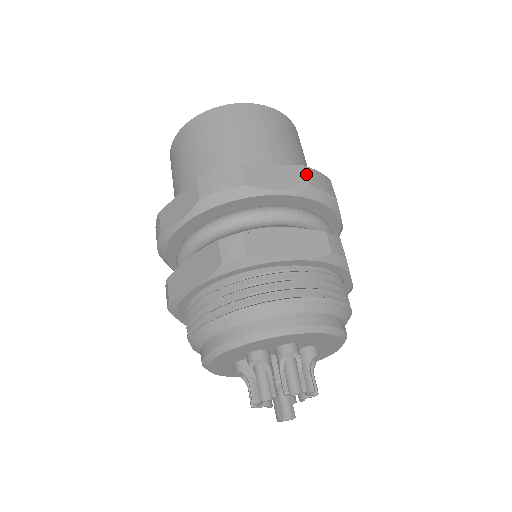
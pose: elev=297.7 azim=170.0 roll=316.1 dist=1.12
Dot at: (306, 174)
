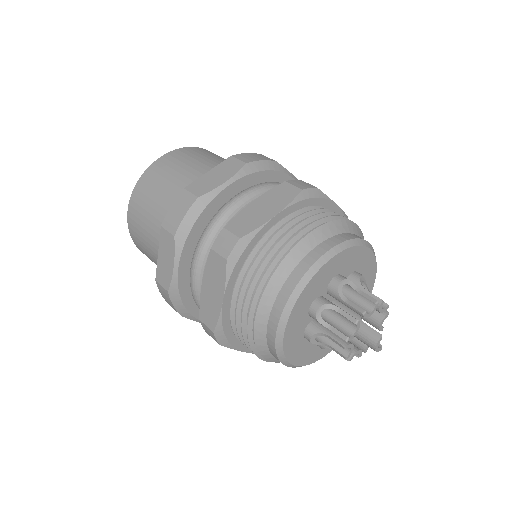
Dot at: occluded
